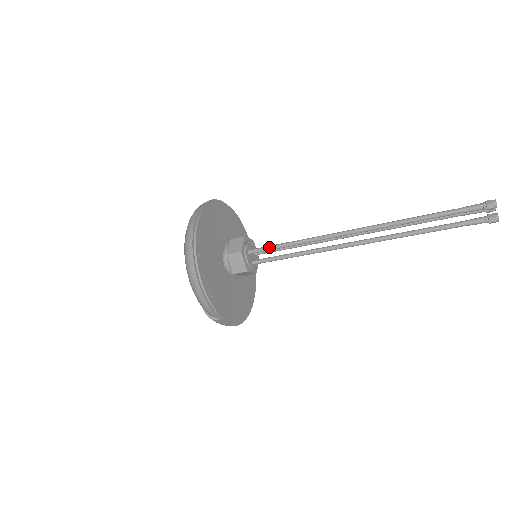
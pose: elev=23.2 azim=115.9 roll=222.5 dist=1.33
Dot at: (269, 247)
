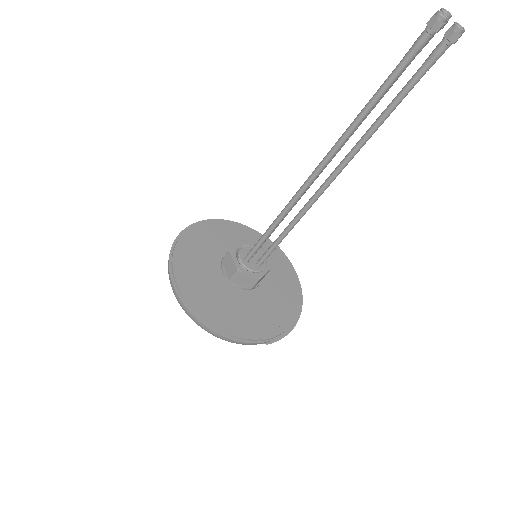
Dot at: (257, 245)
